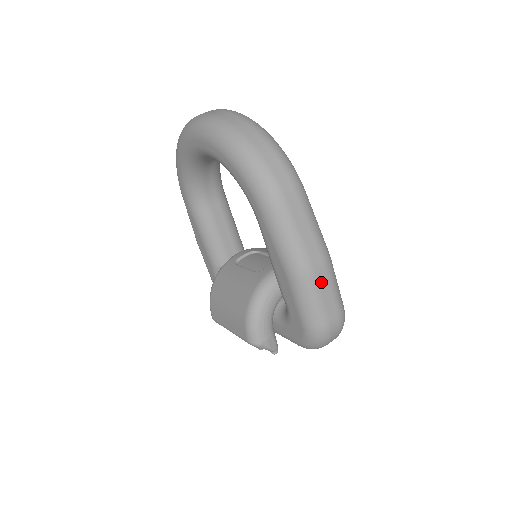
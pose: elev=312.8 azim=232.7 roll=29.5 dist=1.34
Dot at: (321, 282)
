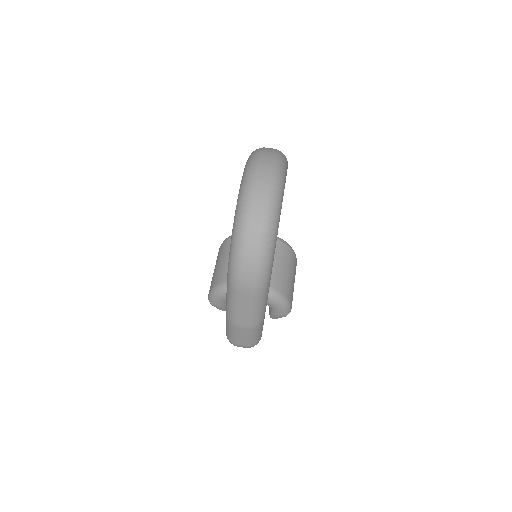
Dot at: (241, 331)
